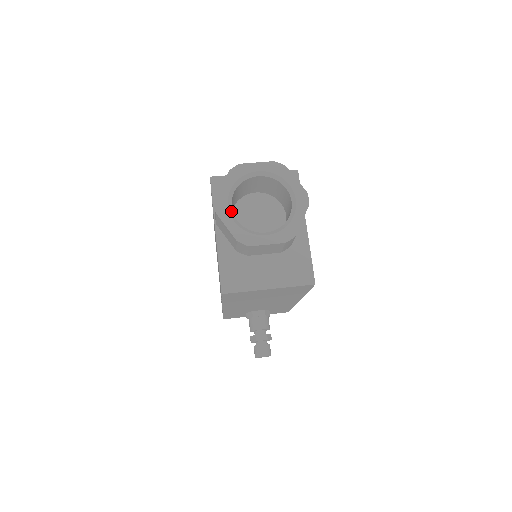
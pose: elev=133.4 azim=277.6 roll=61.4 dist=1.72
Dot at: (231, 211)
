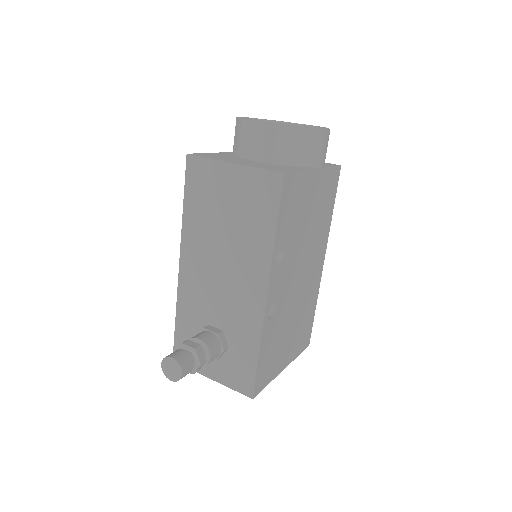
Dot at: occluded
